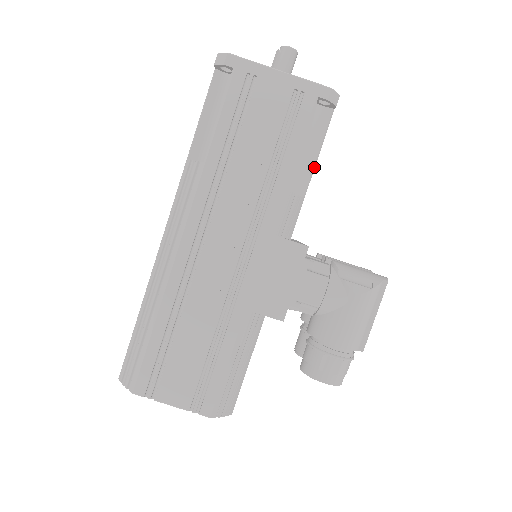
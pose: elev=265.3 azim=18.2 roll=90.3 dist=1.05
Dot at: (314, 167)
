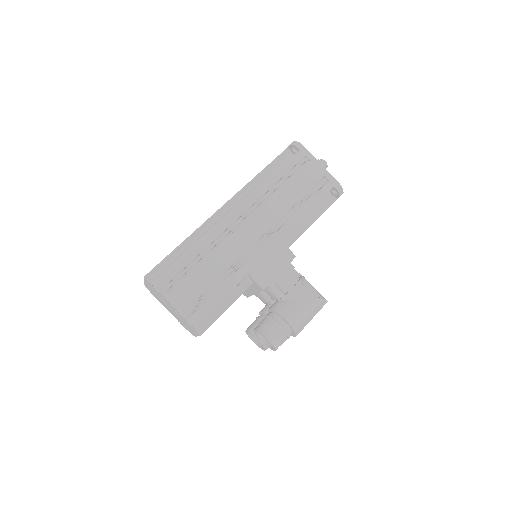
Dot at: occluded
